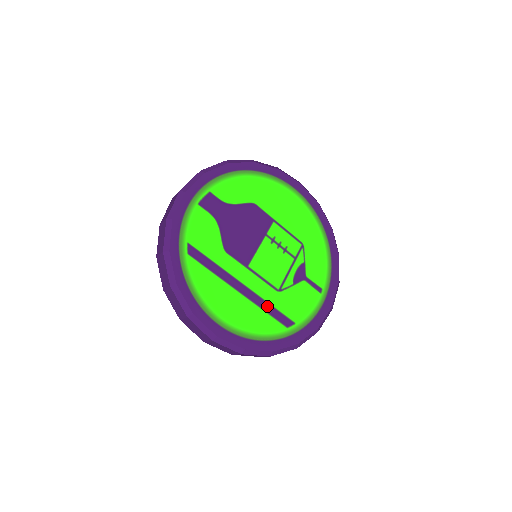
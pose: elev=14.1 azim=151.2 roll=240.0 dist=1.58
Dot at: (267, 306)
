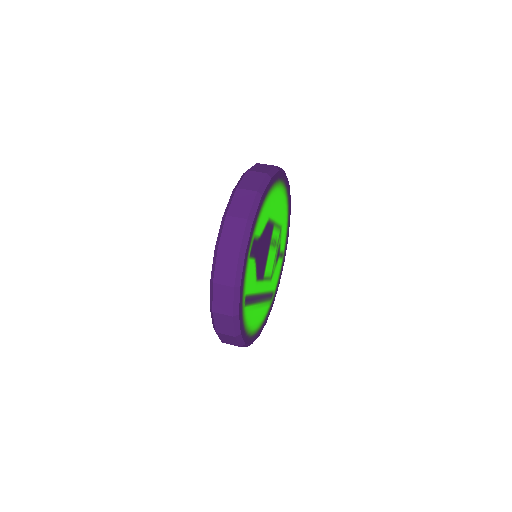
Dot at: (267, 296)
